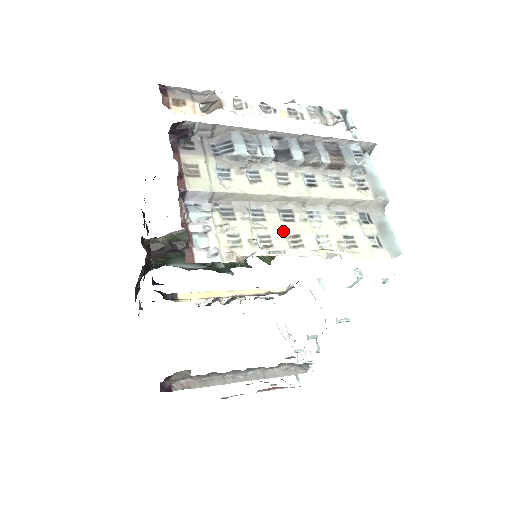
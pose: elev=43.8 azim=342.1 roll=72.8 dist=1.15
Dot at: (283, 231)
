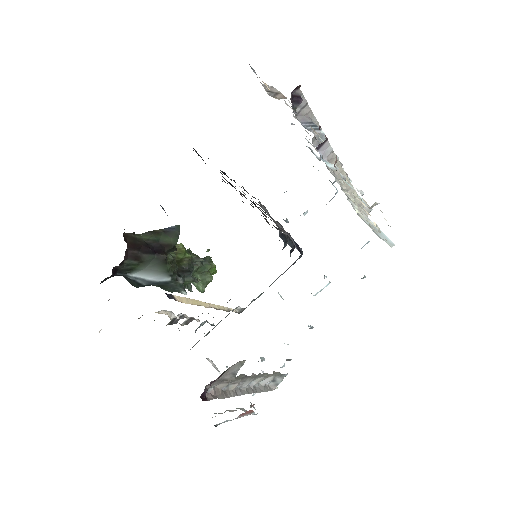
Dot at: occluded
